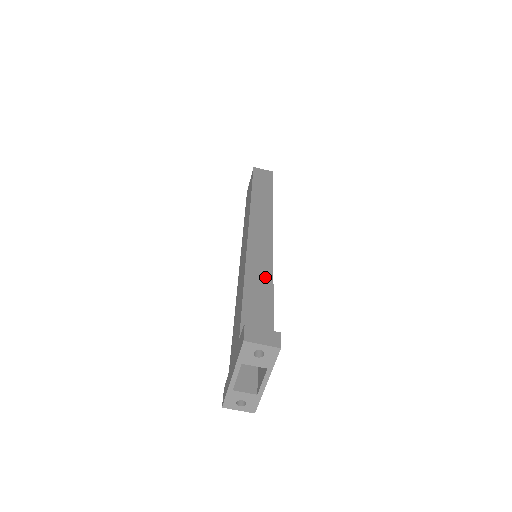
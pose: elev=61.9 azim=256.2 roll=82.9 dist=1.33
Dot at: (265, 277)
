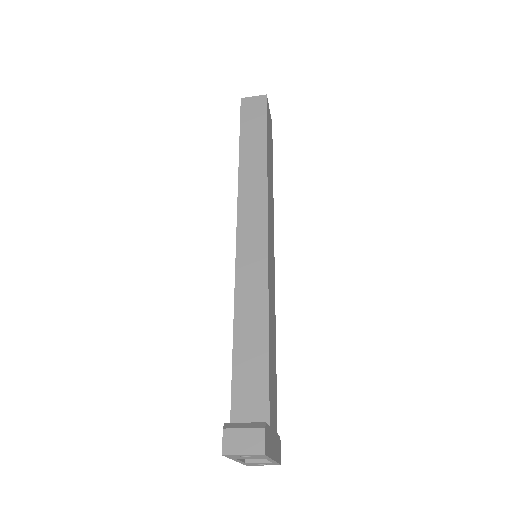
Dot at: (258, 310)
